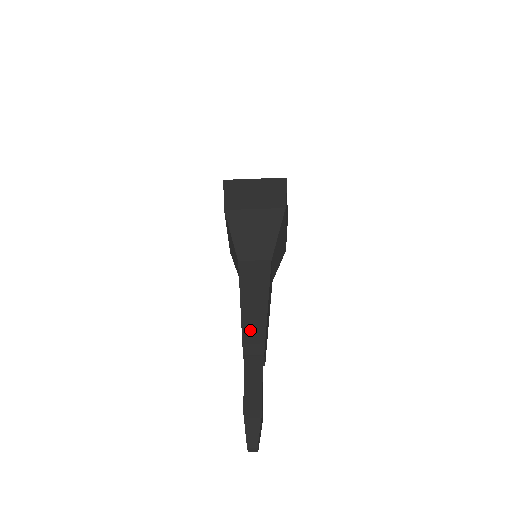
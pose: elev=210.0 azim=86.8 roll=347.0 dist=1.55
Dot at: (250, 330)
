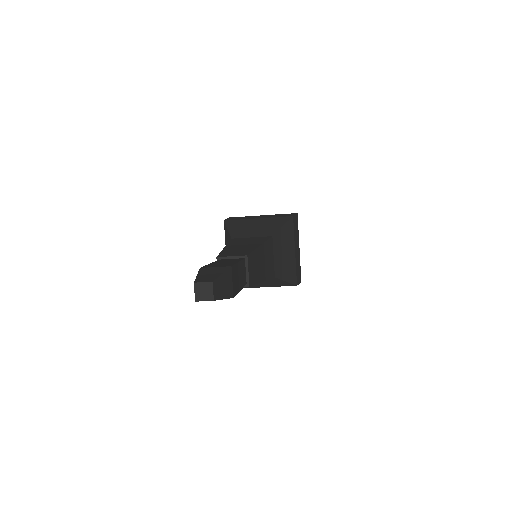
Dot at: (232, 250)
